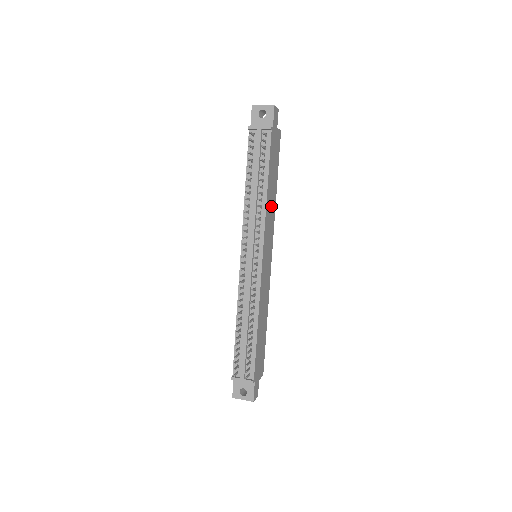
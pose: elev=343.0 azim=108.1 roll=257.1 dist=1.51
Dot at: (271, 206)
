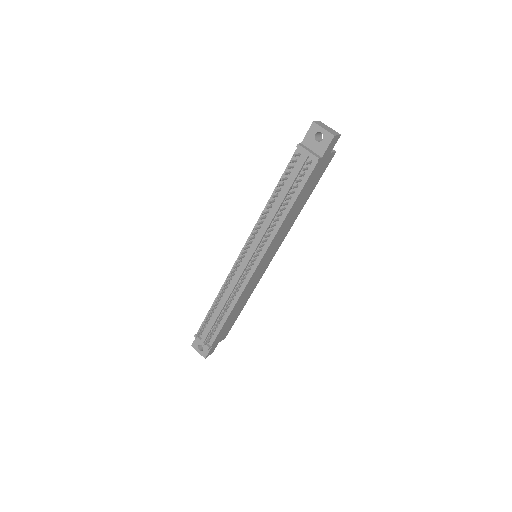
Dot at: (289, 222)
